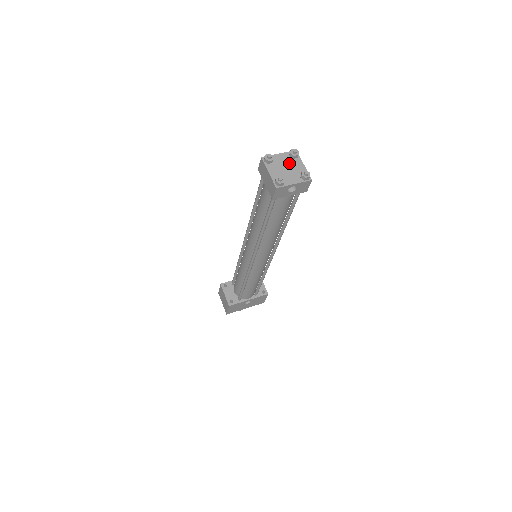
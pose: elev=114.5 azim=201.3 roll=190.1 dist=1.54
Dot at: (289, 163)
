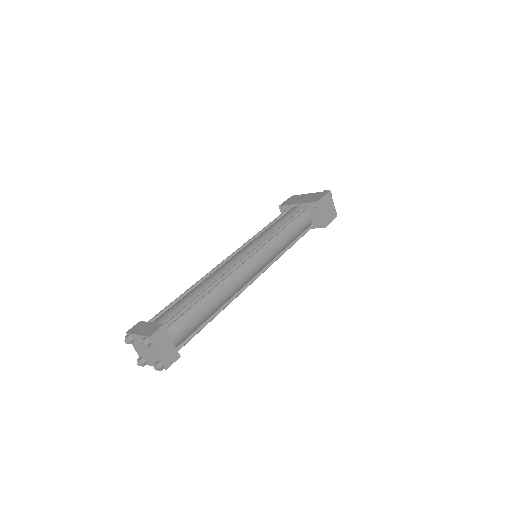
Dot at: occluded
